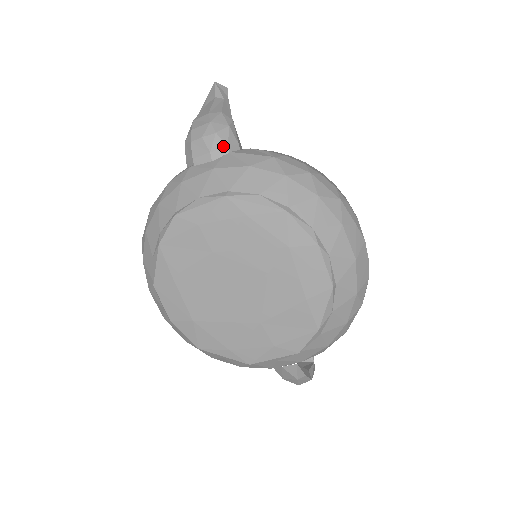
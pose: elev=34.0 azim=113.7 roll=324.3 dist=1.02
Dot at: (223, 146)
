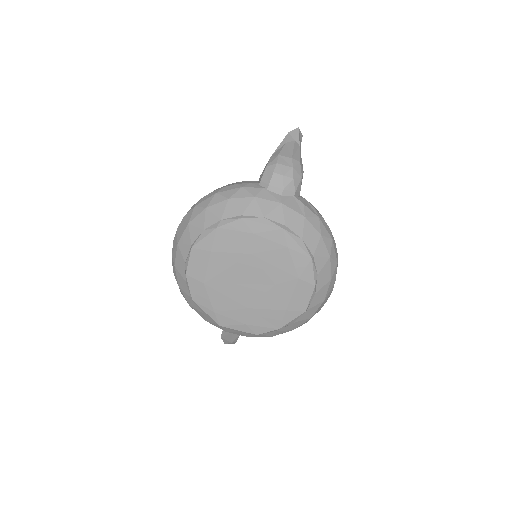
Dot at: (293, 190)
